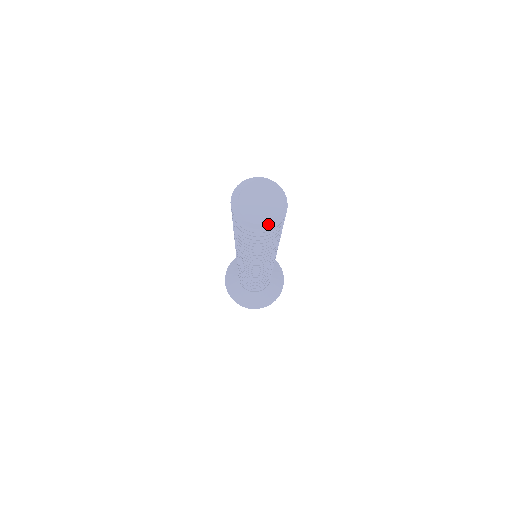
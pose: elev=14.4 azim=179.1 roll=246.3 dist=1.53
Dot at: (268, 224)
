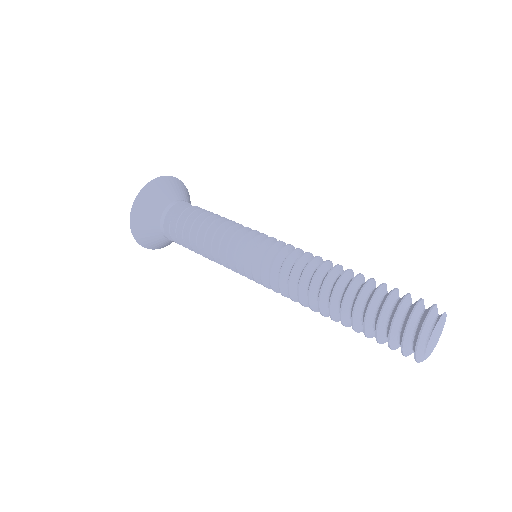
Dot at: (437, 341)
